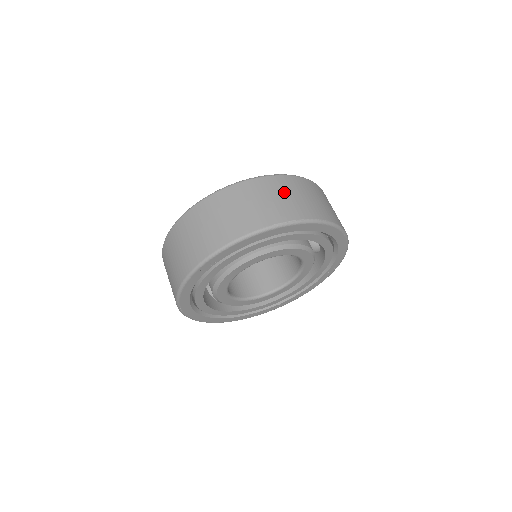
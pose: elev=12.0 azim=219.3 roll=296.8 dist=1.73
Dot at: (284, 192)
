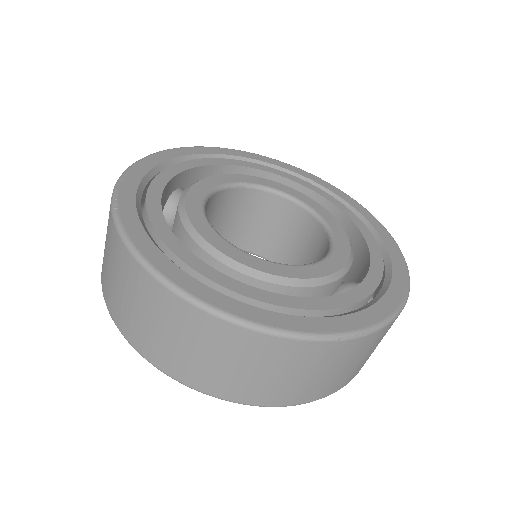
Dot at: (357, 359)
